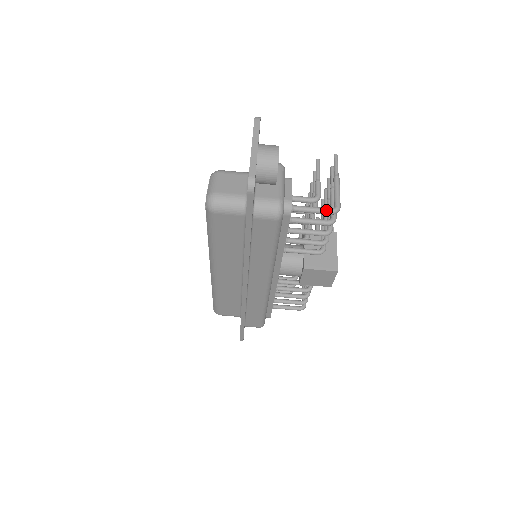
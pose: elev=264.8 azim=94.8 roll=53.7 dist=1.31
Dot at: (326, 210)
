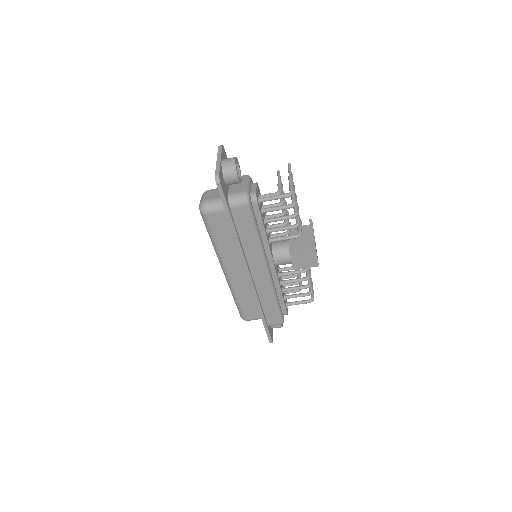
Dot at: (283, 195)
